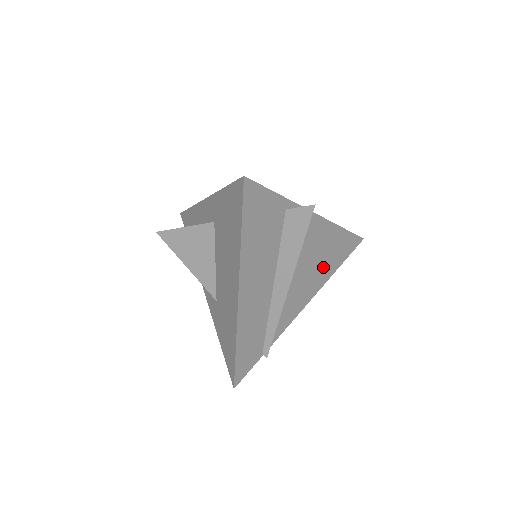
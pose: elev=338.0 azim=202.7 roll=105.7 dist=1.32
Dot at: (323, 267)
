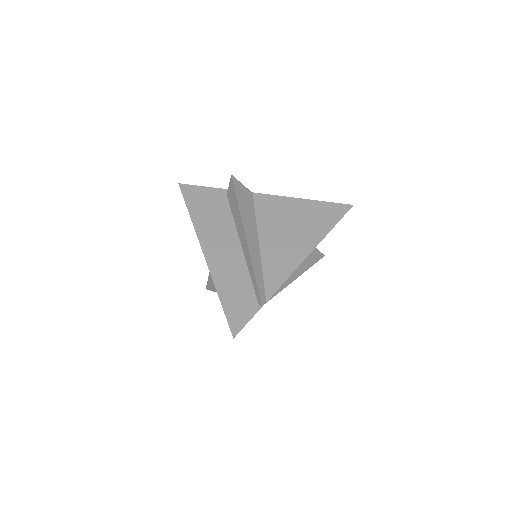
Dot at: (304, 230)
